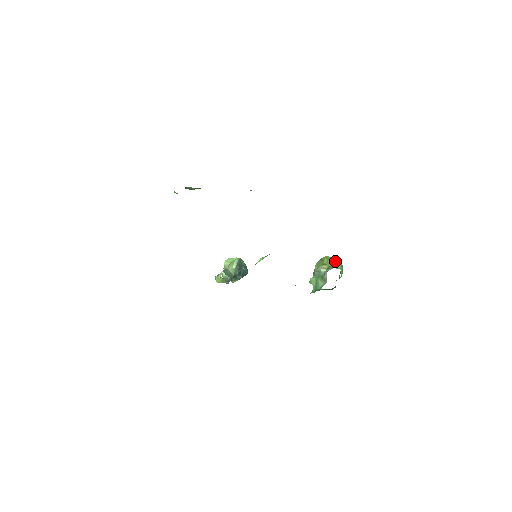
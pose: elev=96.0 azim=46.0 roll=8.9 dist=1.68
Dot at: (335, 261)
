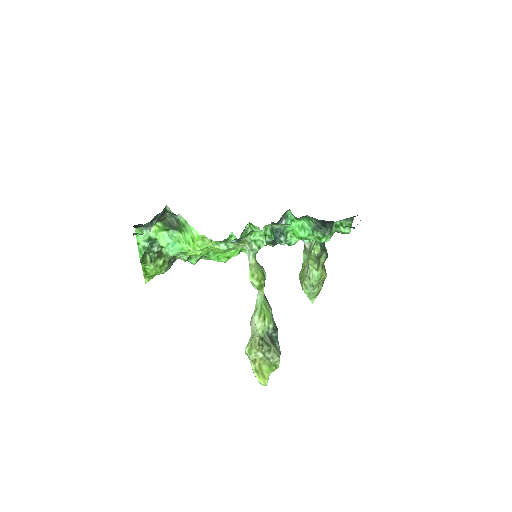
Dot at: (304, 256)
